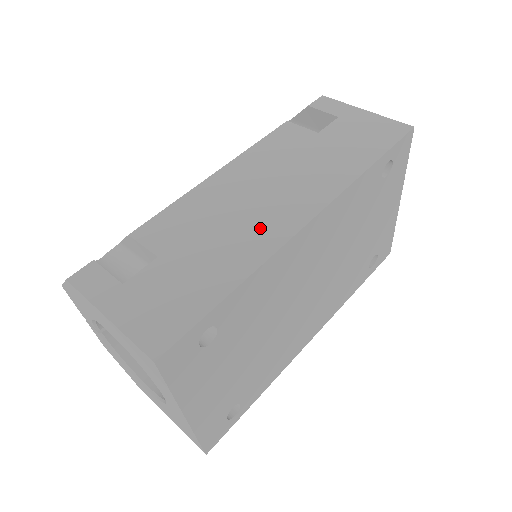
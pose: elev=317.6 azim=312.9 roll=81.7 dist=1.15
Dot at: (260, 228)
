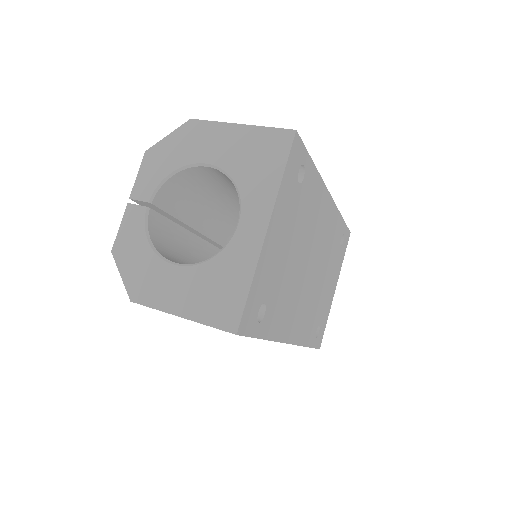
Dot at: occluded
